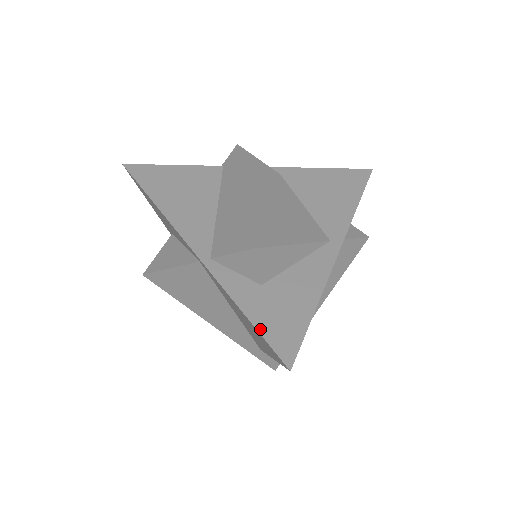
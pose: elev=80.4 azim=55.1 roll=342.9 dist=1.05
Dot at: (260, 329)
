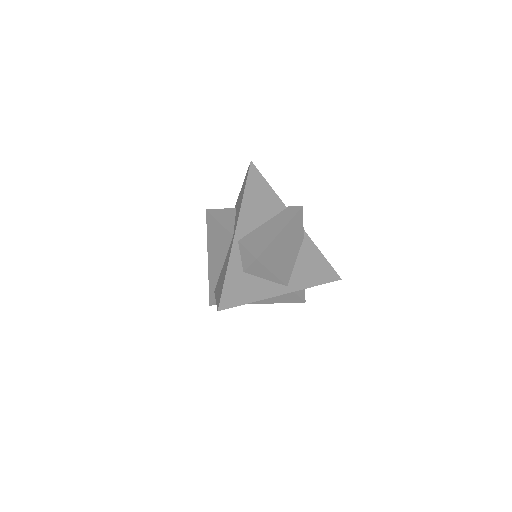
Dot at: (225, 286)
